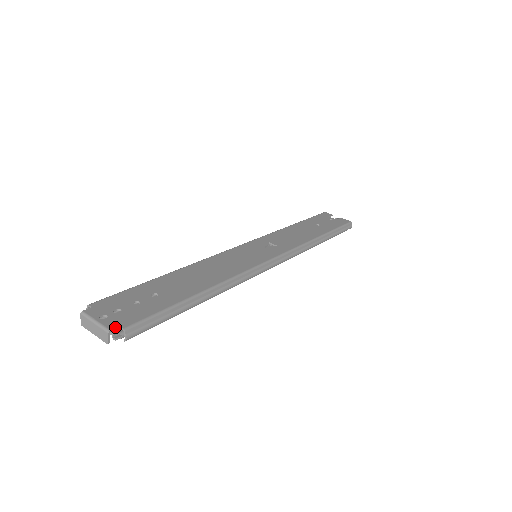
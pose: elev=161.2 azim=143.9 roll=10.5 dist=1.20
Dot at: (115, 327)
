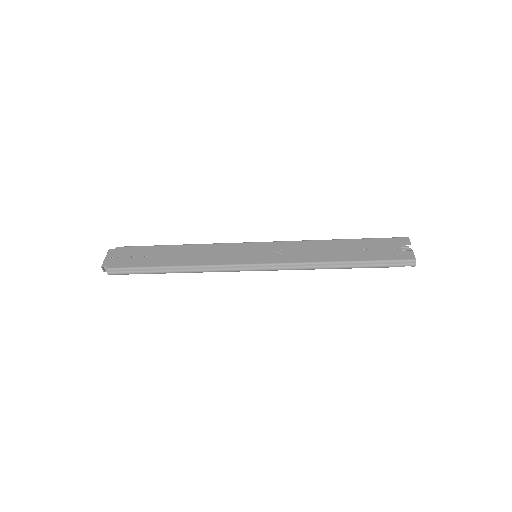
Dot at: (105, 265)
